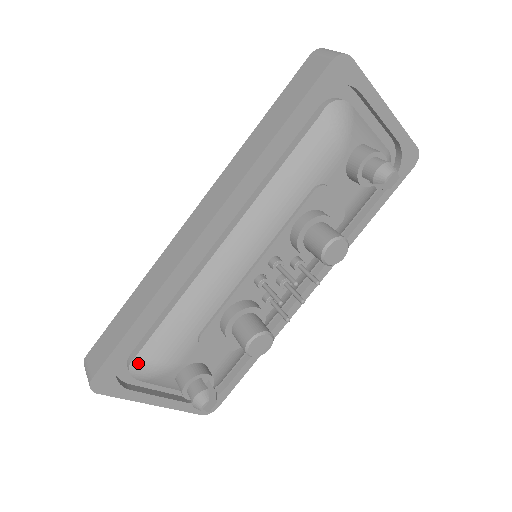
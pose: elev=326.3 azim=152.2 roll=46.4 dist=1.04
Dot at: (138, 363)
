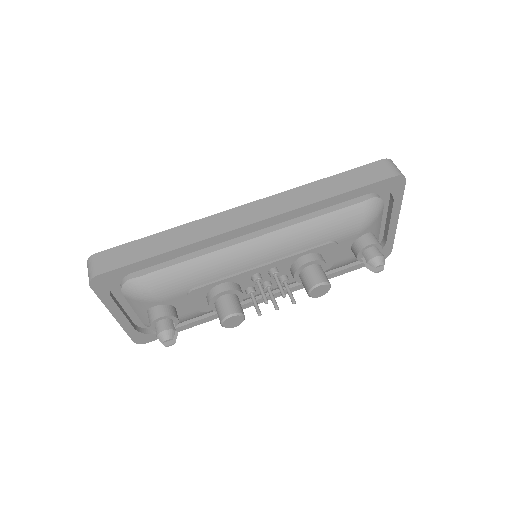
Dot at: (136, 283)
